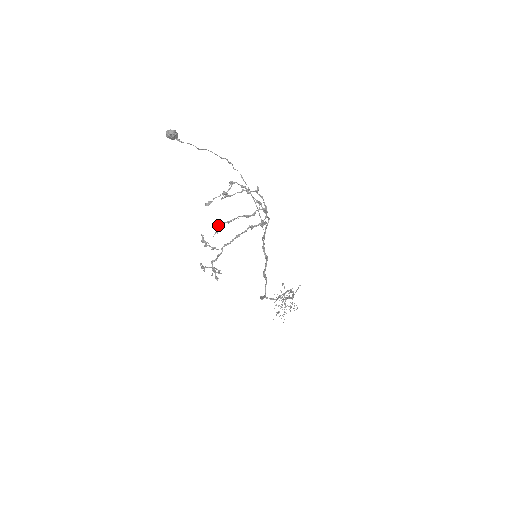
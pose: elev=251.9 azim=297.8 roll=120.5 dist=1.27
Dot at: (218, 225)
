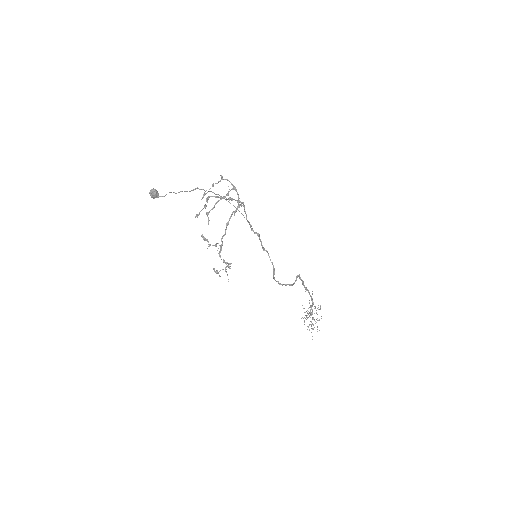
Dot at: (207, 215)
